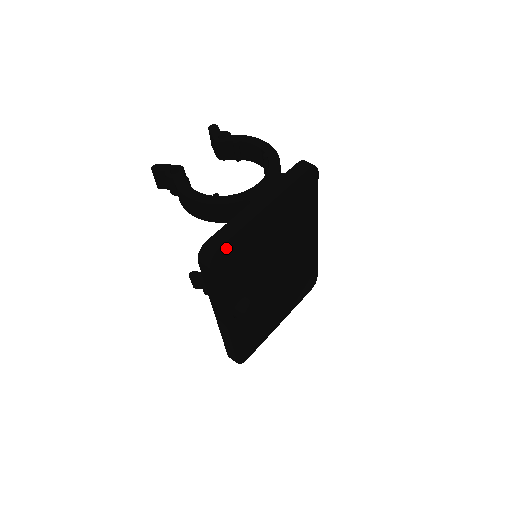
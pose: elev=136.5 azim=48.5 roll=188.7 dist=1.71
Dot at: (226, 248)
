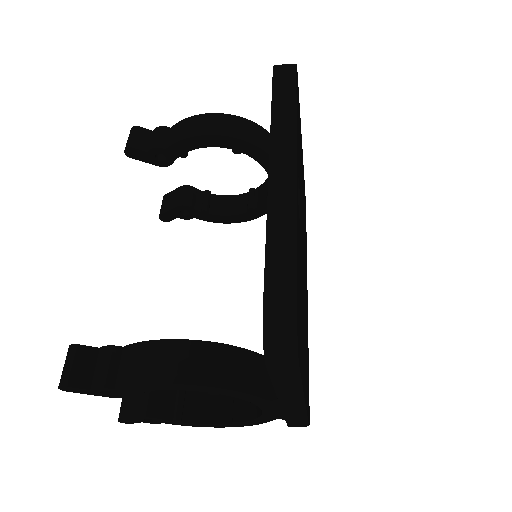
Dot at: occluded
